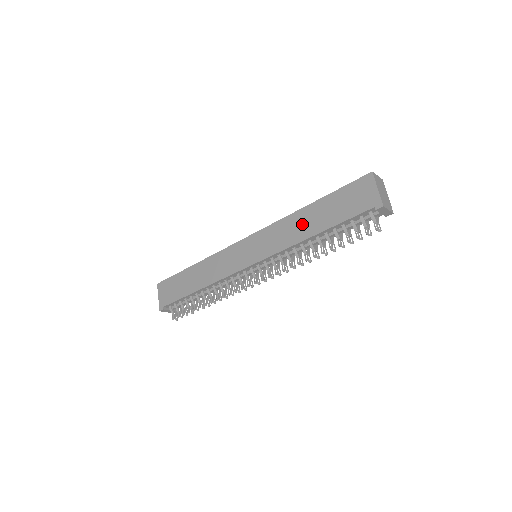
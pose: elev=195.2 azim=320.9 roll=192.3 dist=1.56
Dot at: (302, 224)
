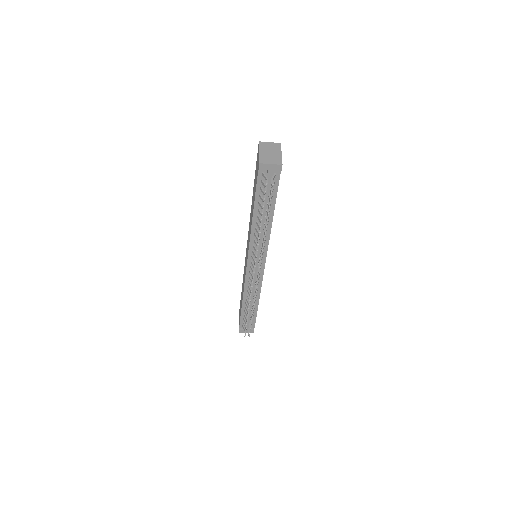
Dot at: (251, 212)
